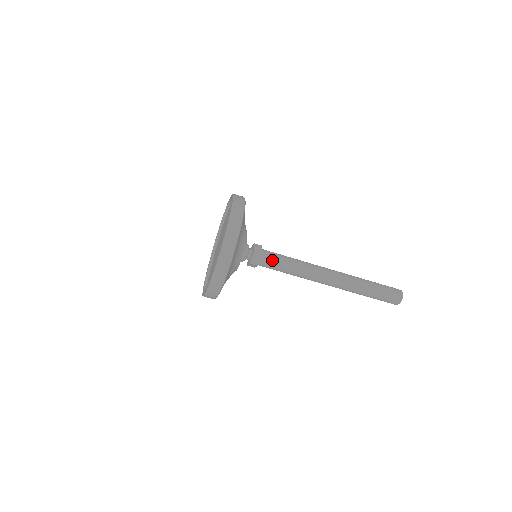
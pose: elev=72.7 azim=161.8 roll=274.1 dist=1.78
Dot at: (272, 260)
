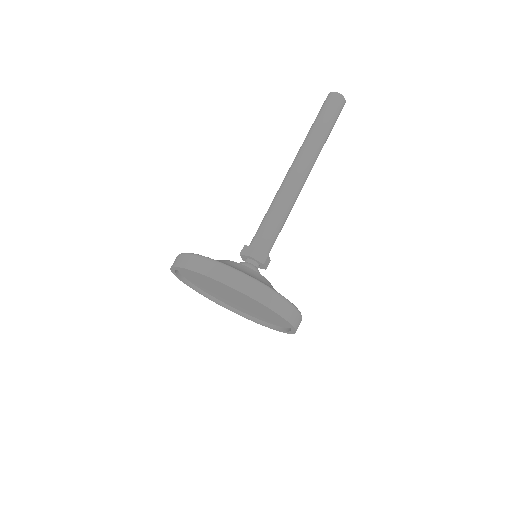
Dot at: (273, 241)
